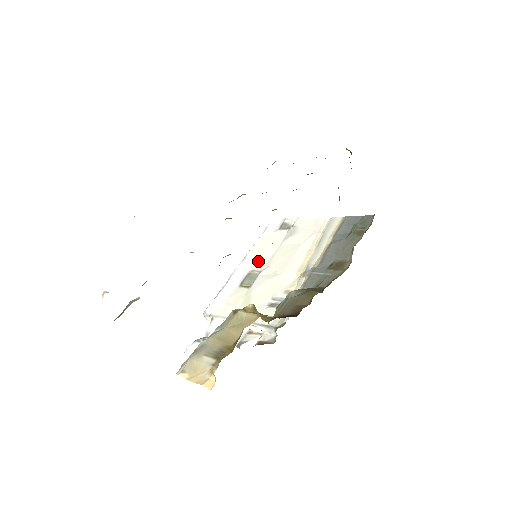
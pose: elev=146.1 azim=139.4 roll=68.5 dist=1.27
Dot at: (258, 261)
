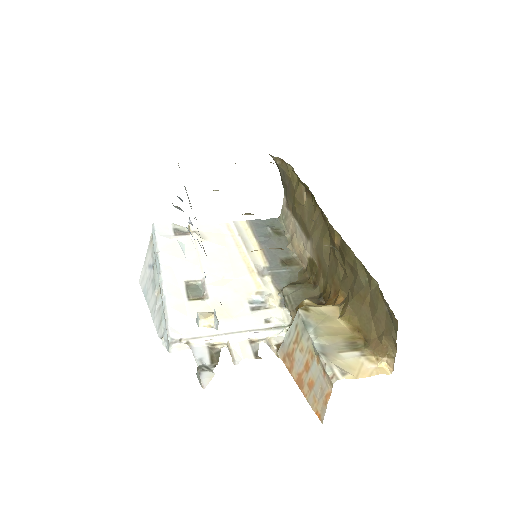
Dot at: (186, 270)
